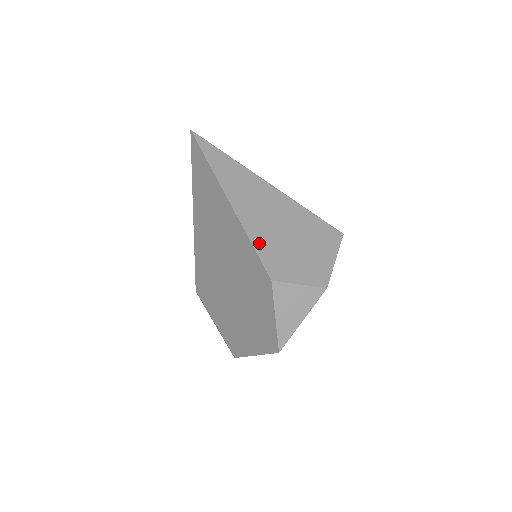
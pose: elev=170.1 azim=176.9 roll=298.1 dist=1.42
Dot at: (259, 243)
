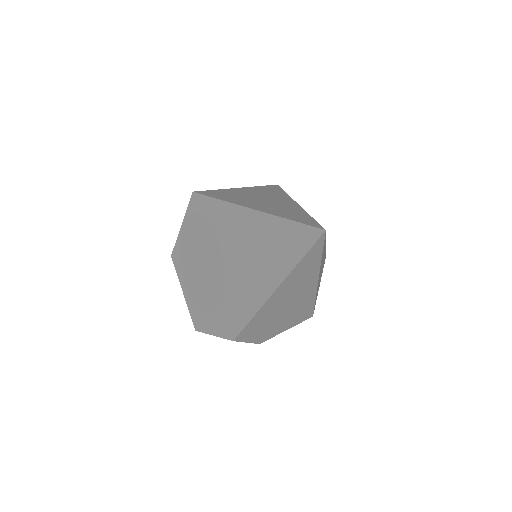
Dot at: (255, 321)
